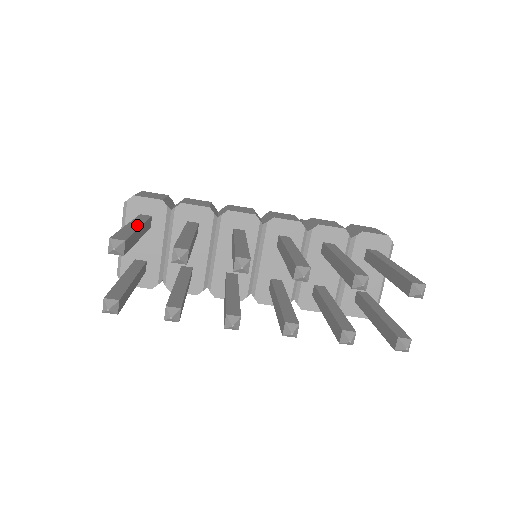
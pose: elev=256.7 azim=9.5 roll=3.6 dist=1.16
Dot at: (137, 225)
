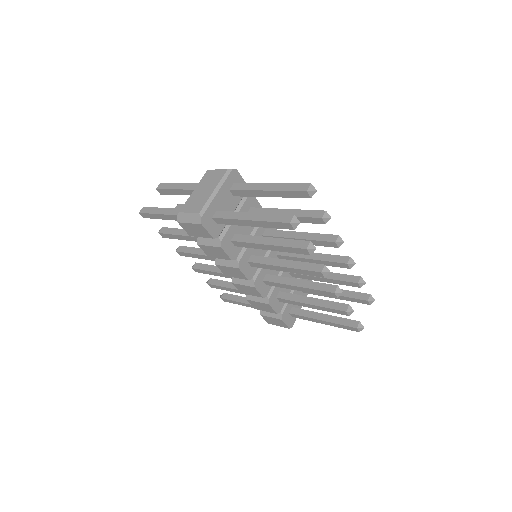
Dot at: occluded
